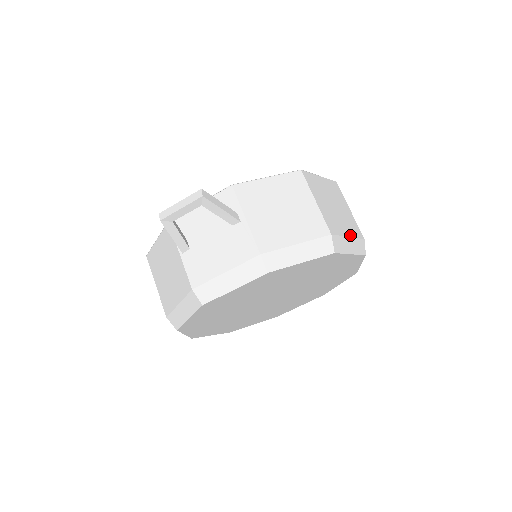
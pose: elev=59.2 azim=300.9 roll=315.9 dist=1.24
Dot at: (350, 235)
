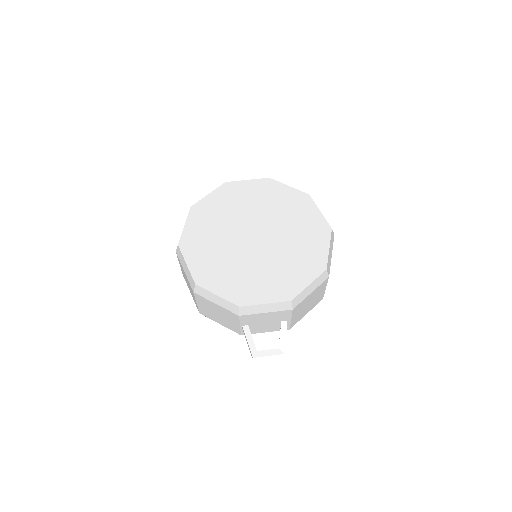
Dot at: occluded
